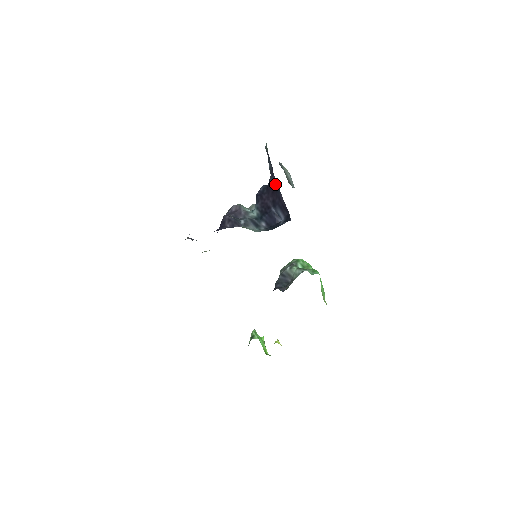
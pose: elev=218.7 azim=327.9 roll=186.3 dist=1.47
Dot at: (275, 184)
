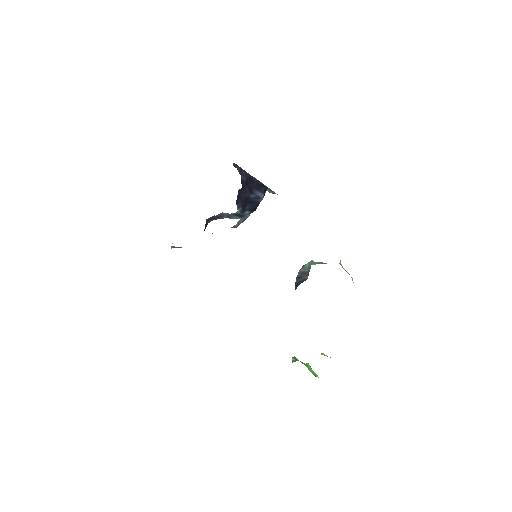
Dot at: (246, 175)
